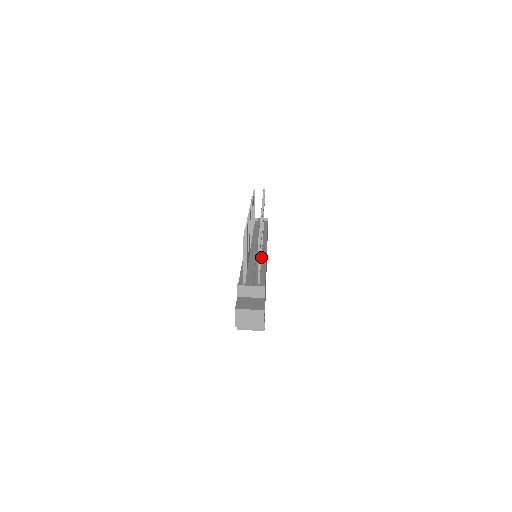
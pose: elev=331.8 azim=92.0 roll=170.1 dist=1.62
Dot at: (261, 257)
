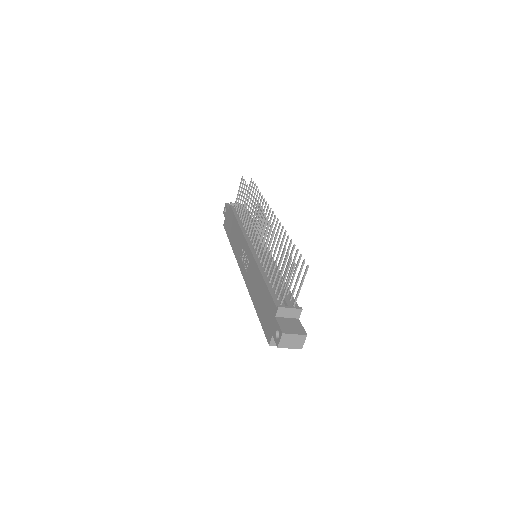
Dot at: occluded
